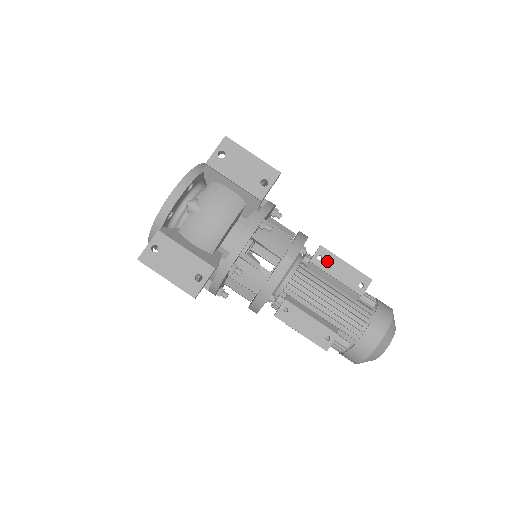
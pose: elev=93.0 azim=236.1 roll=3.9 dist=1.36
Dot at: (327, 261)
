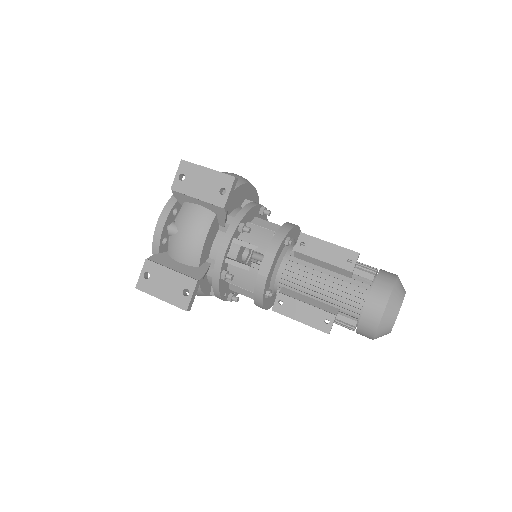
Dot at: (310, 246)
